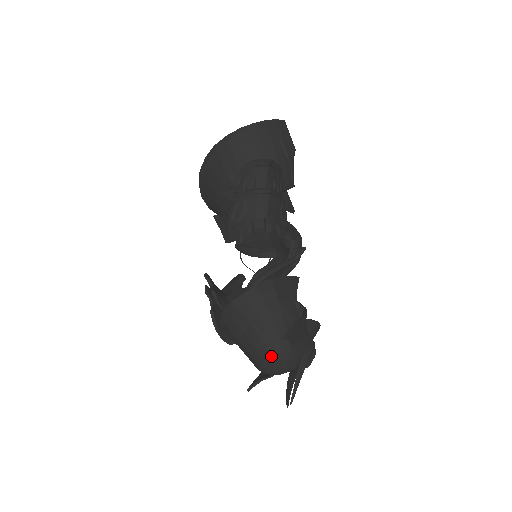
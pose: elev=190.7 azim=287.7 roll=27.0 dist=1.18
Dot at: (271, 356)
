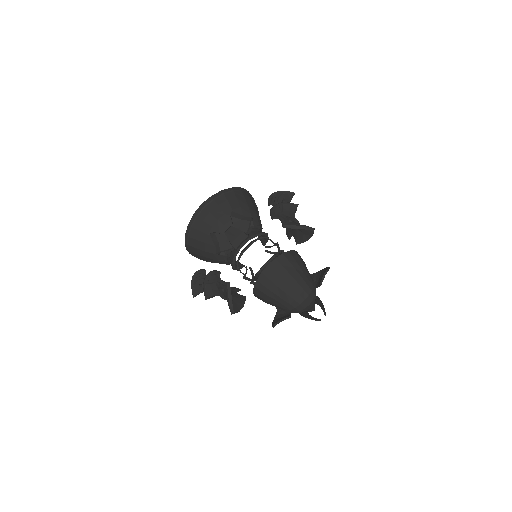
Dot at: (309, 288)
